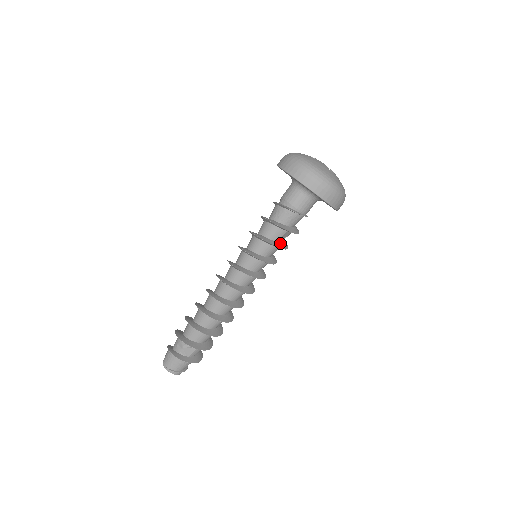
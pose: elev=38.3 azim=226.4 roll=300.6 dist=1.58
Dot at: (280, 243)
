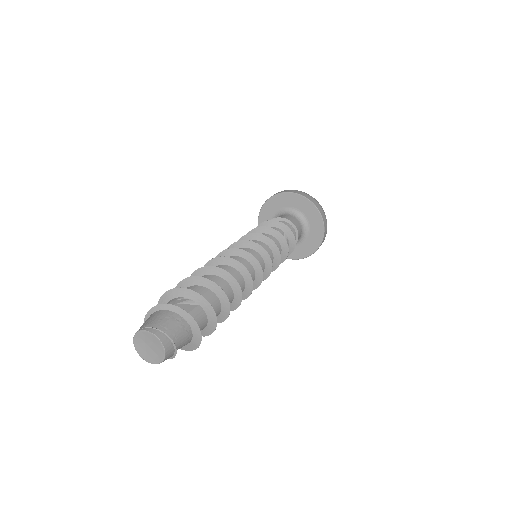
Dot at: (279, 241)
